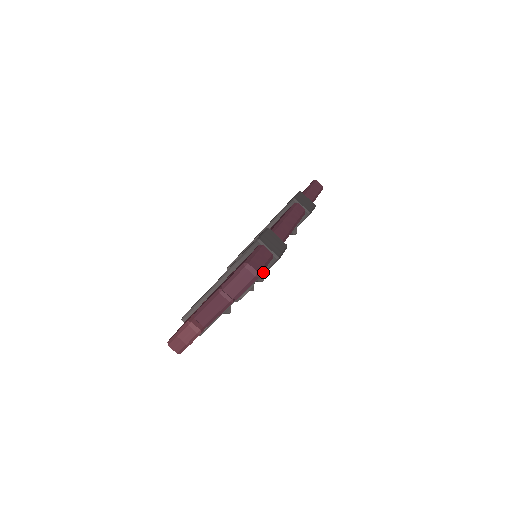
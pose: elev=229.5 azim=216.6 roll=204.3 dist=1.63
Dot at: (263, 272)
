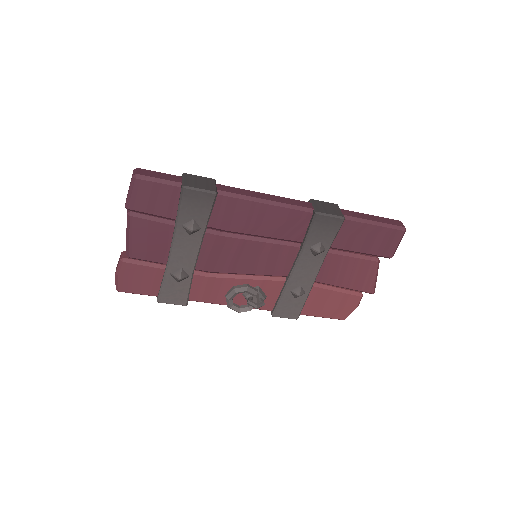
Dot at: (178, 207)
